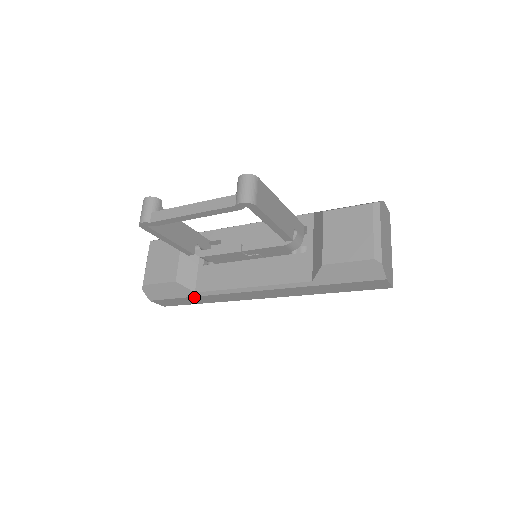
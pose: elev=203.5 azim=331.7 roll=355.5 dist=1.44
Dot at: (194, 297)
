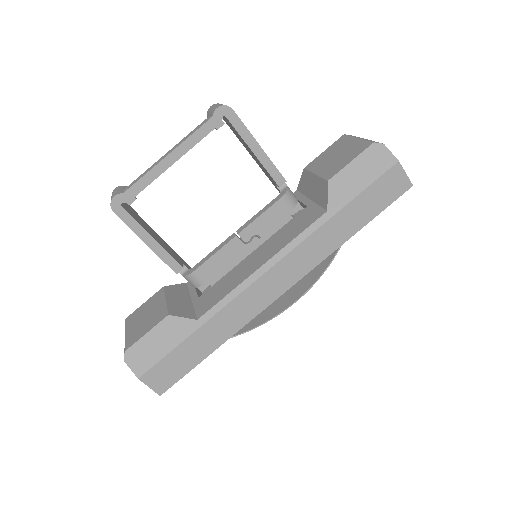
Dot at: (198, 332)
